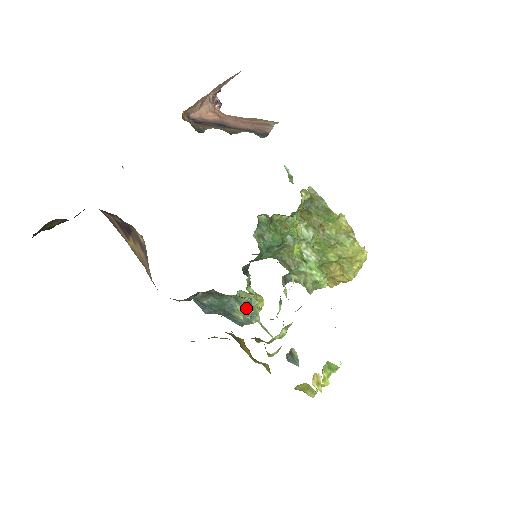
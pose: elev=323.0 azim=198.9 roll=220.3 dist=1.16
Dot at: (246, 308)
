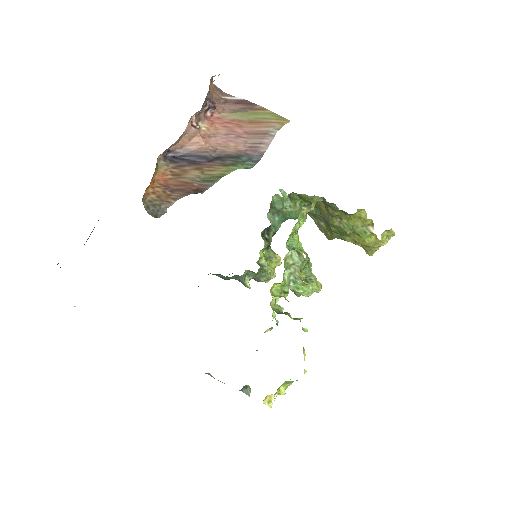
Dot at: (257, 276)
